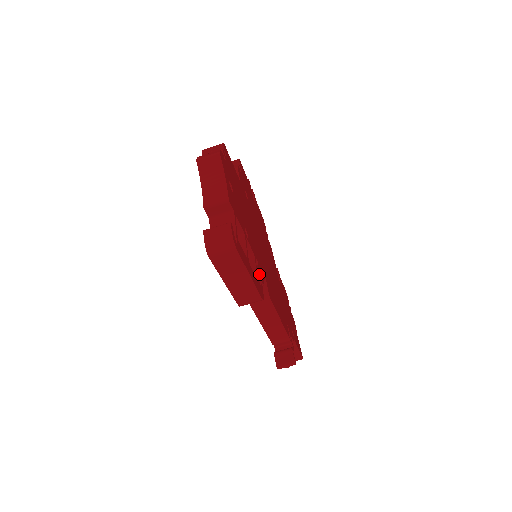
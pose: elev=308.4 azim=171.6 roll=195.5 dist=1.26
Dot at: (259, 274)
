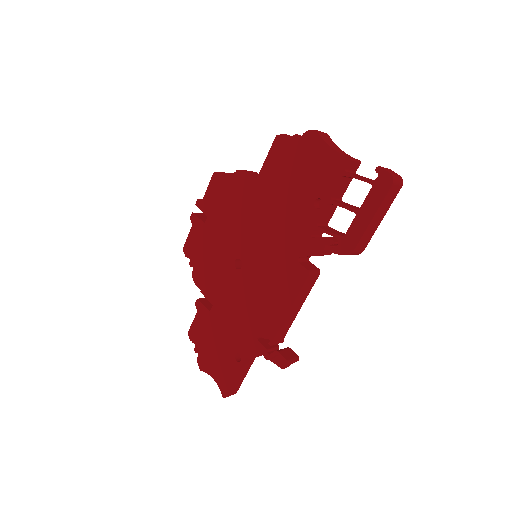
Dot at: occluded
